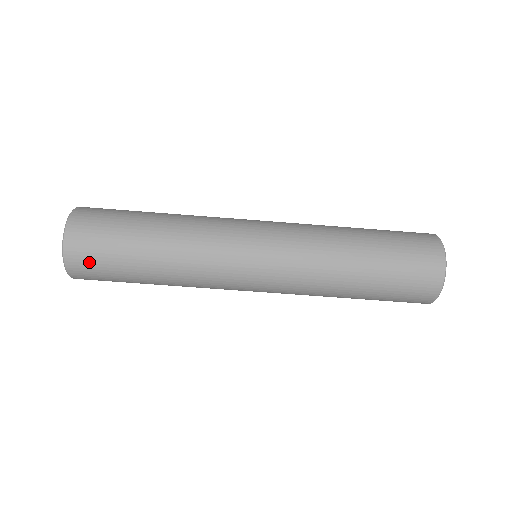
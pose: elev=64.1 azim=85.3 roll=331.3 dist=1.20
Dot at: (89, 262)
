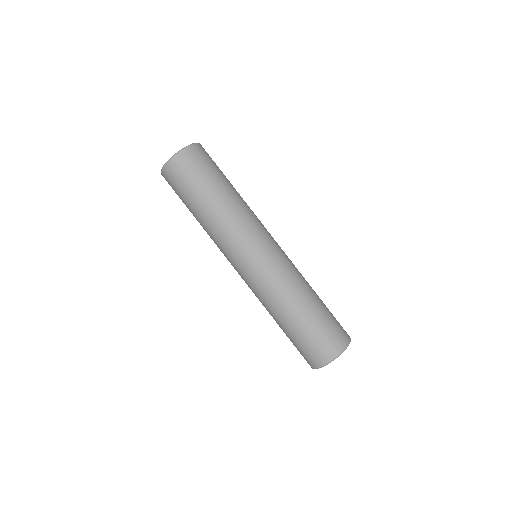
Dot at: (177, 176)
